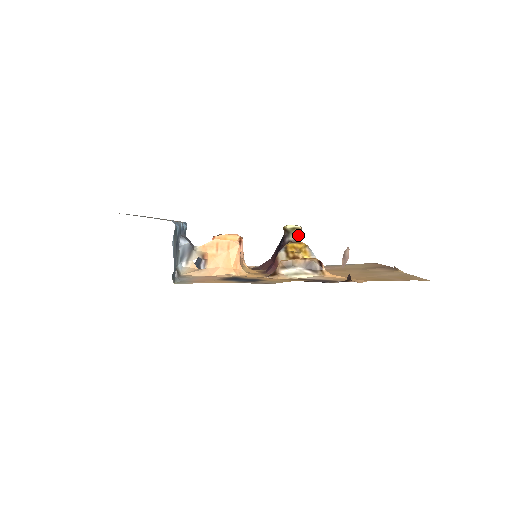
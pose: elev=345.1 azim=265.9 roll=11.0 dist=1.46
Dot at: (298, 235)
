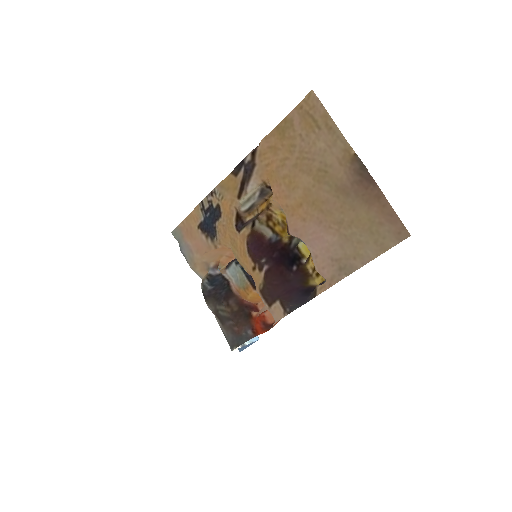
Dot at: occluded
